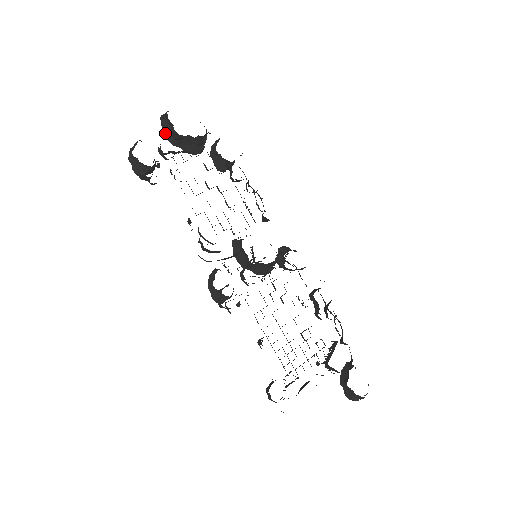
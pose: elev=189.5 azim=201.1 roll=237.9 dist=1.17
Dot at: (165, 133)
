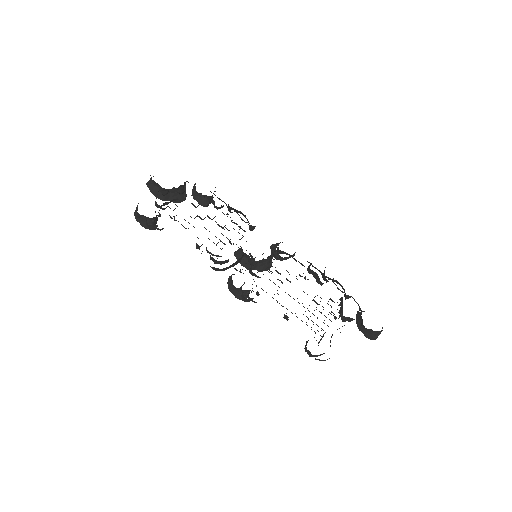
Dot at: (154, 194)
